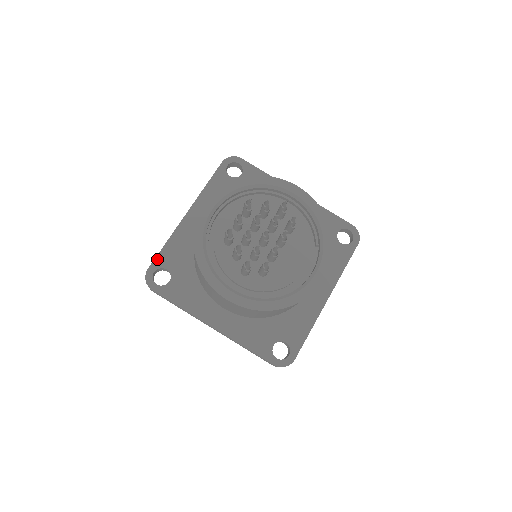
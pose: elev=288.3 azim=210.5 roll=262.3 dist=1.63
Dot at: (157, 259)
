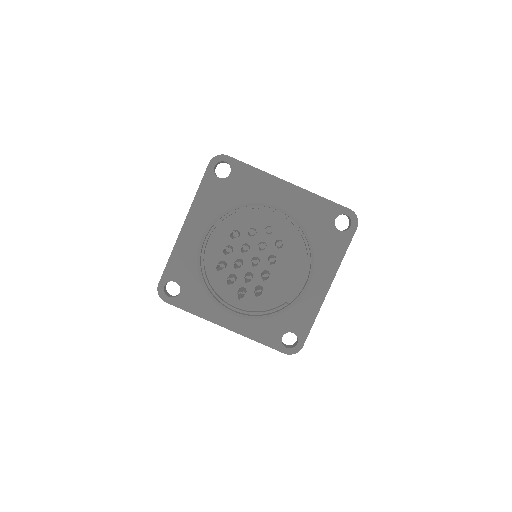
Dot at: (165, 274)
